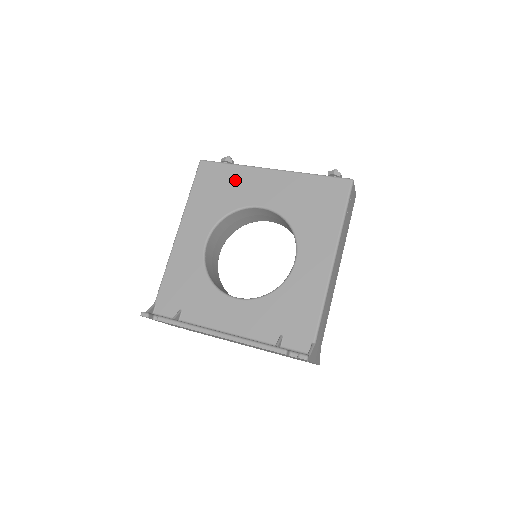
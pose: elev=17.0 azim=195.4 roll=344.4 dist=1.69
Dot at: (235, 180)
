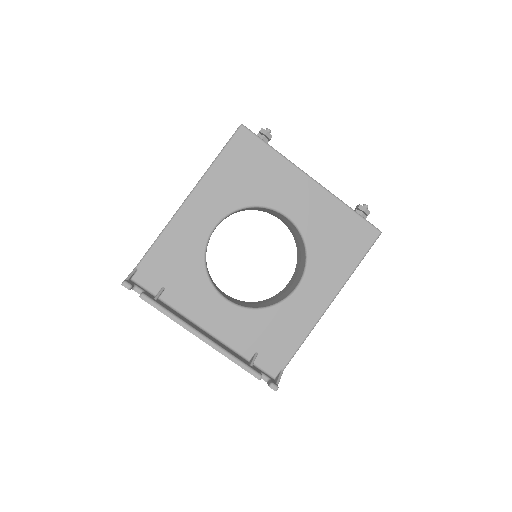
Dot at: (271, 171)
